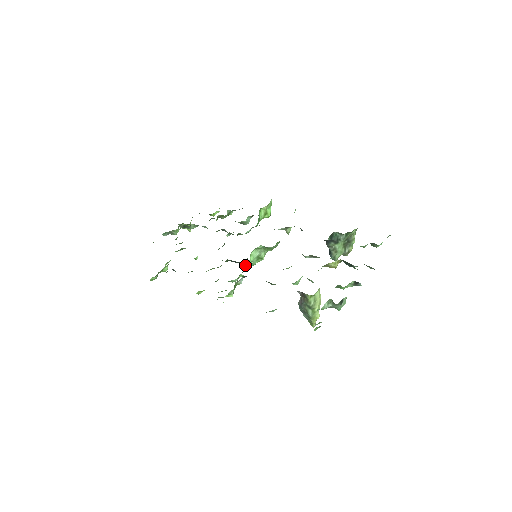
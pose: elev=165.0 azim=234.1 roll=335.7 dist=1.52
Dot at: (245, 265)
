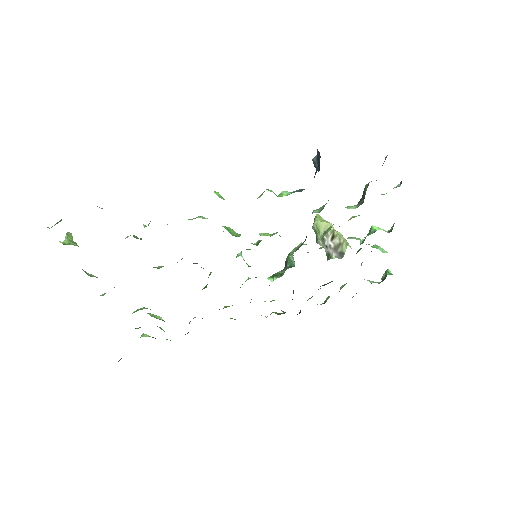
Dot at: occluded
